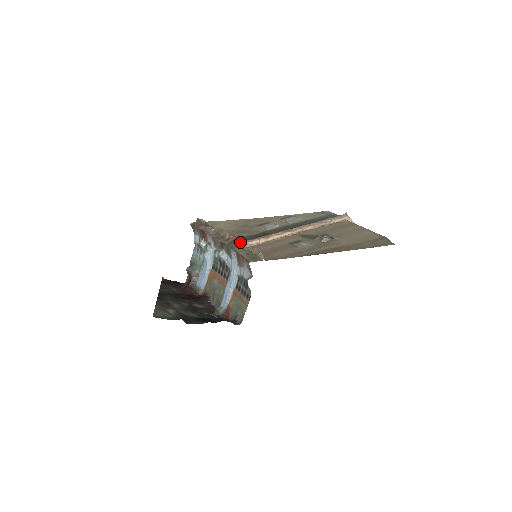
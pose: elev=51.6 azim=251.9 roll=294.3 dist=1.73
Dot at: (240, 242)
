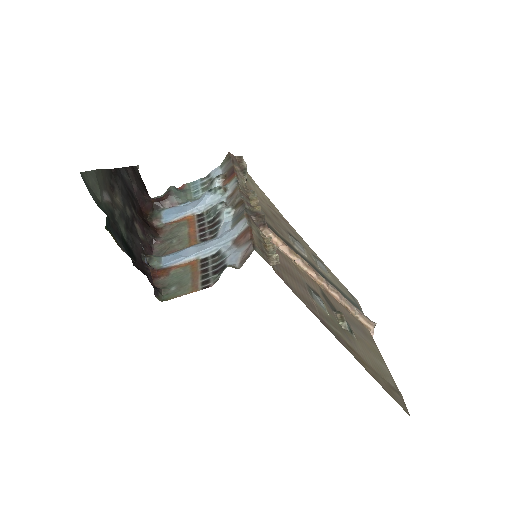
Dot at: (263, 222)
